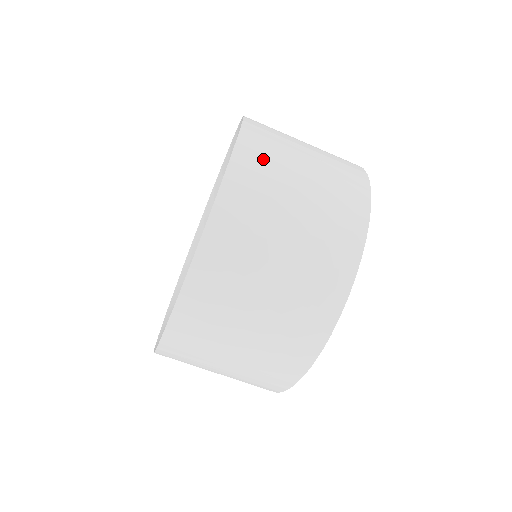
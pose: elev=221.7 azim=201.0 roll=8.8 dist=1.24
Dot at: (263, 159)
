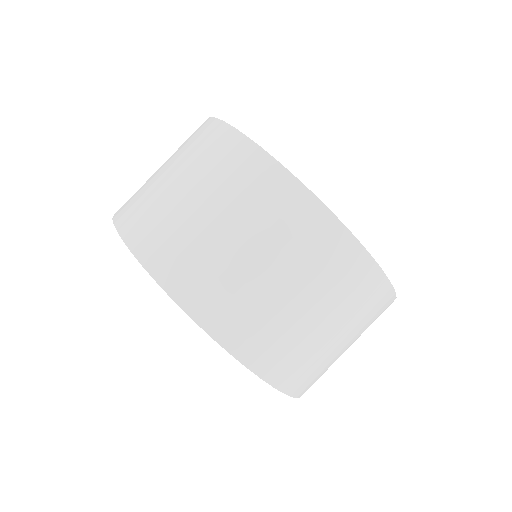
Dot at: (145, 218)
